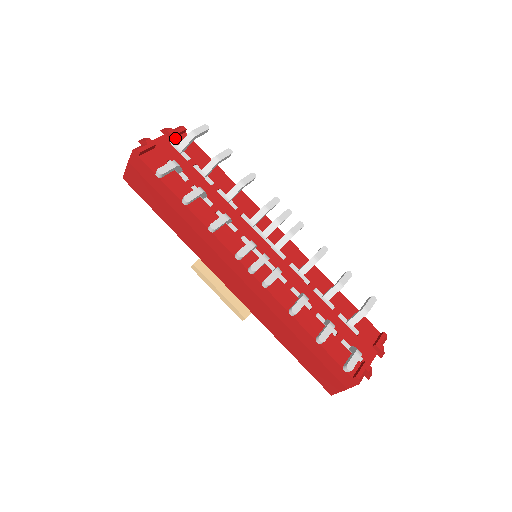
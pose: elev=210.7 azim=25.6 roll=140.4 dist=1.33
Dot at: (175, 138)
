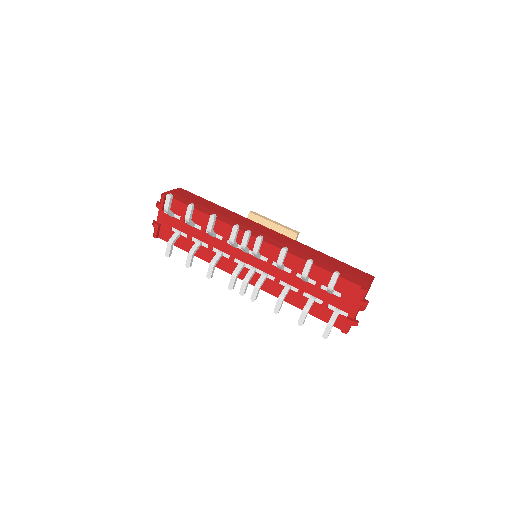
Dot at: occluded
